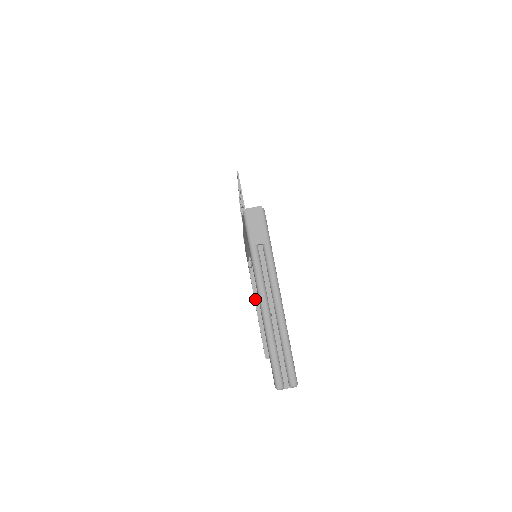
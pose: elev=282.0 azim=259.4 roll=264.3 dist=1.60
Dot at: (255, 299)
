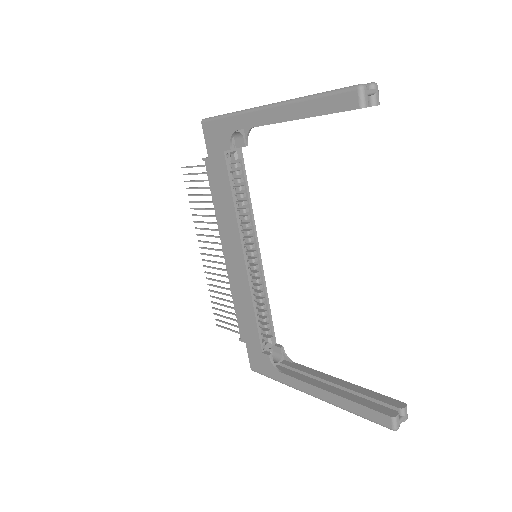
Dot at: (308, 382)
